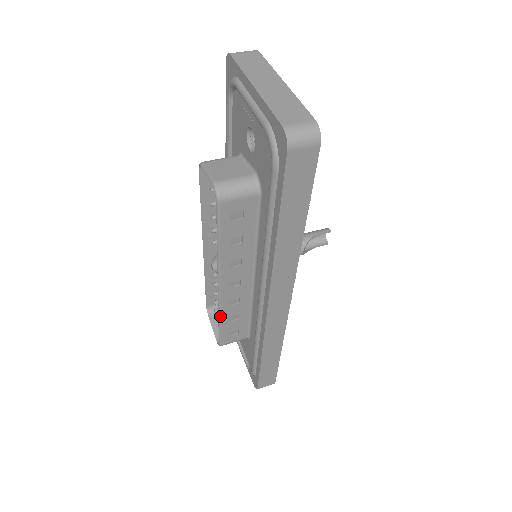
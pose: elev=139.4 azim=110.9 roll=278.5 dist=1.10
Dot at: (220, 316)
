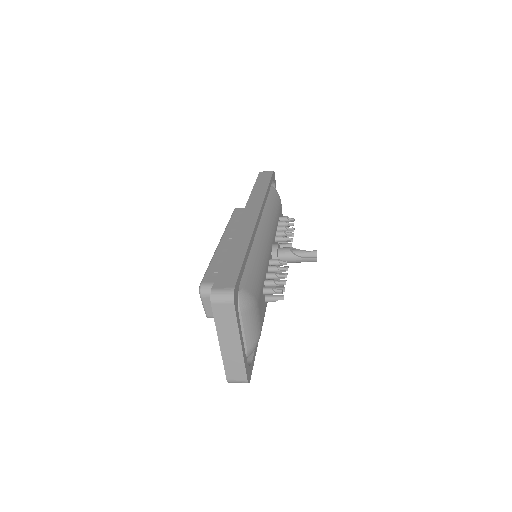
Dot at: (212, 258)
